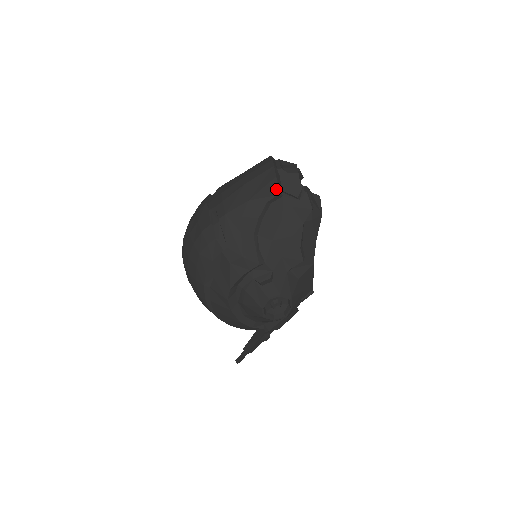
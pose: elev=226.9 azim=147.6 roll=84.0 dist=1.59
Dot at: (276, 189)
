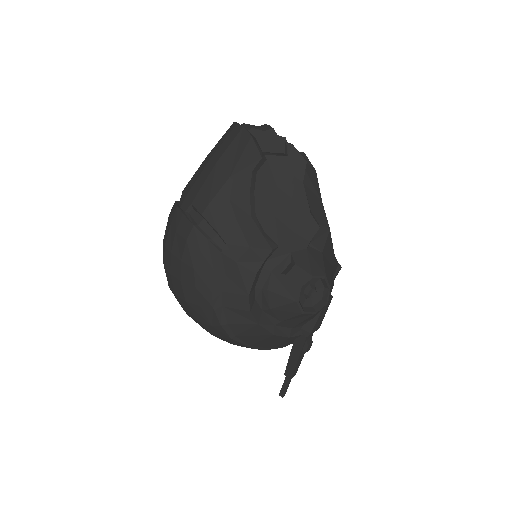
Dot at: (257, 152)
